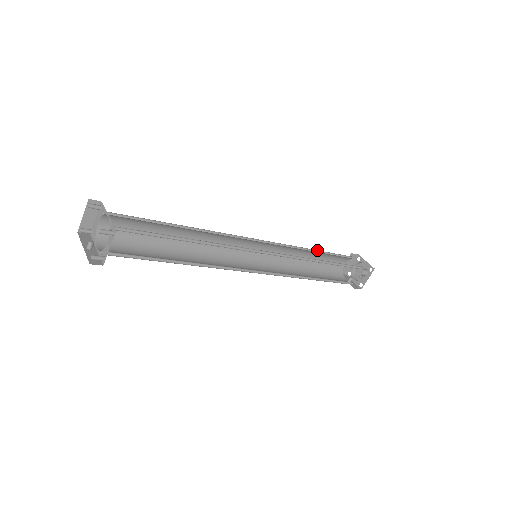
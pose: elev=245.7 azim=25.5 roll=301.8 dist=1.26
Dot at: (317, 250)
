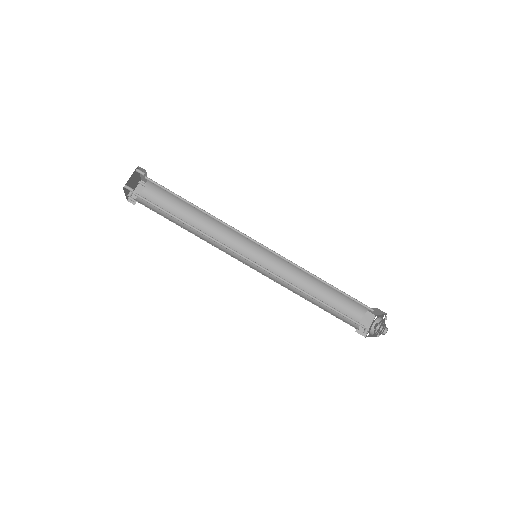
Dot at: (323, 287)
